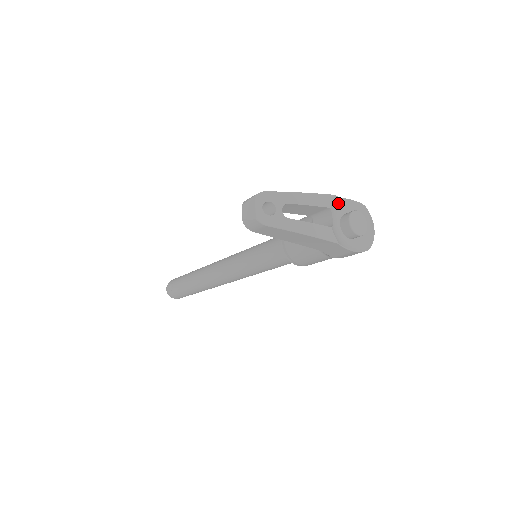
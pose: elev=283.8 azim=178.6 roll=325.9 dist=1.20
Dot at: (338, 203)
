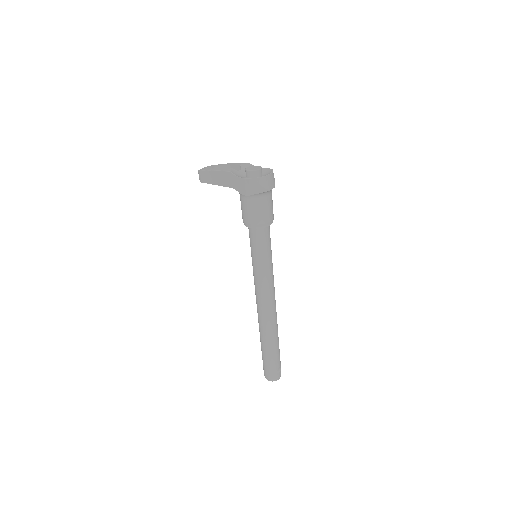
Dot at: occluded
